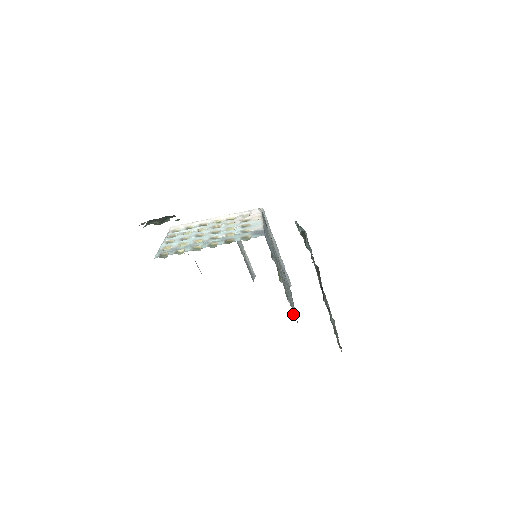
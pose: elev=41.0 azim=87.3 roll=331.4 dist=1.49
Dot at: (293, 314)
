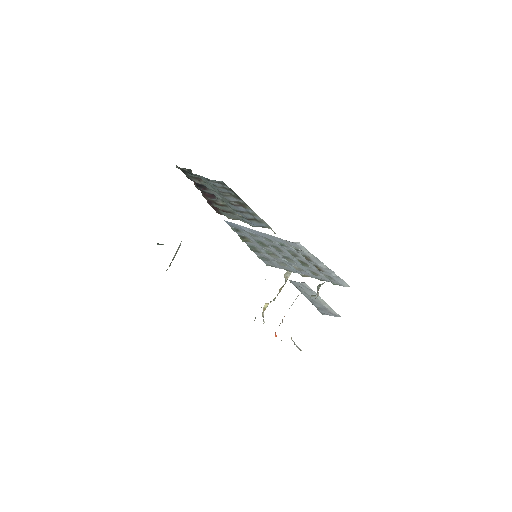
Dot at: occluded
